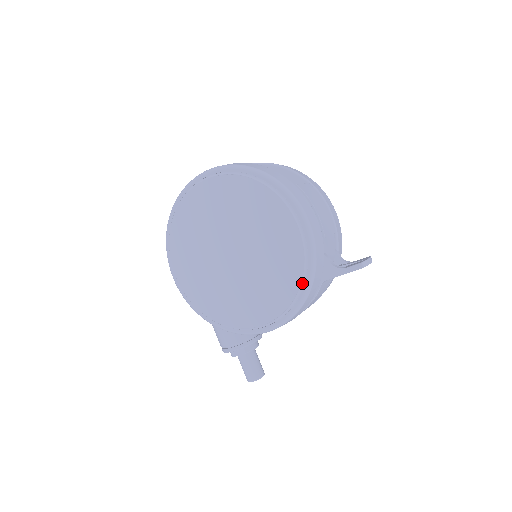
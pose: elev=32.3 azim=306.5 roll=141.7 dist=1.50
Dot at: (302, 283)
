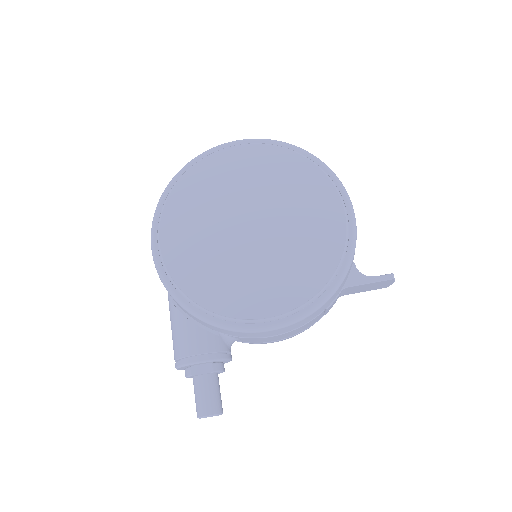
Dot at: (335, 272)
